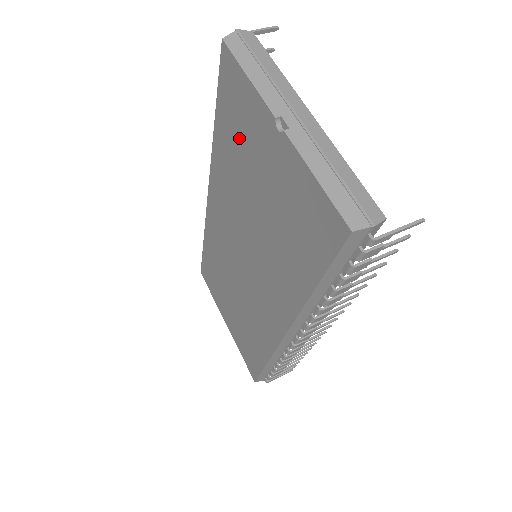
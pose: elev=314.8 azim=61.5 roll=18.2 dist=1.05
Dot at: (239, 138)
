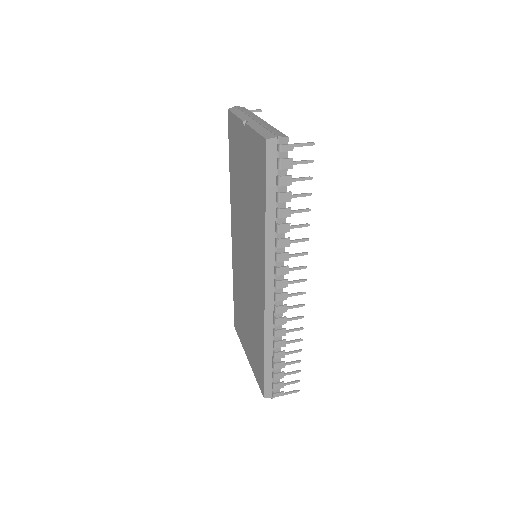
Dot at: (236, 158)
